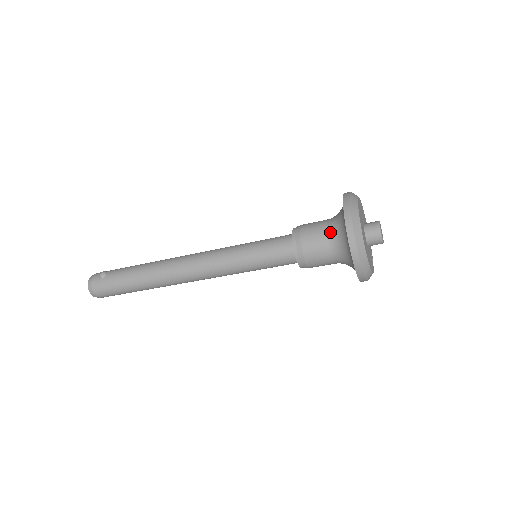
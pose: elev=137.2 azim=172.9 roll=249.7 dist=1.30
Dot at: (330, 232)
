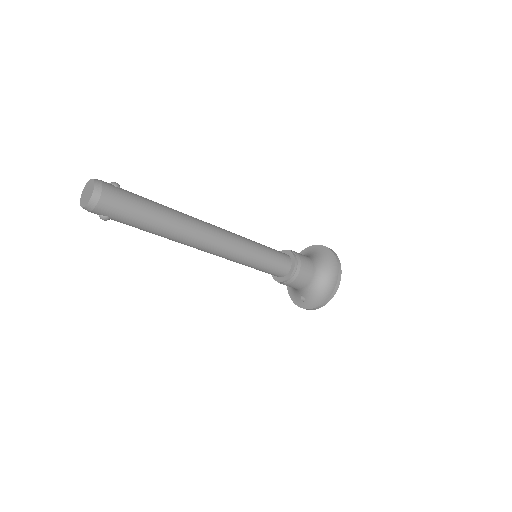
Dot at: (313, 259)
